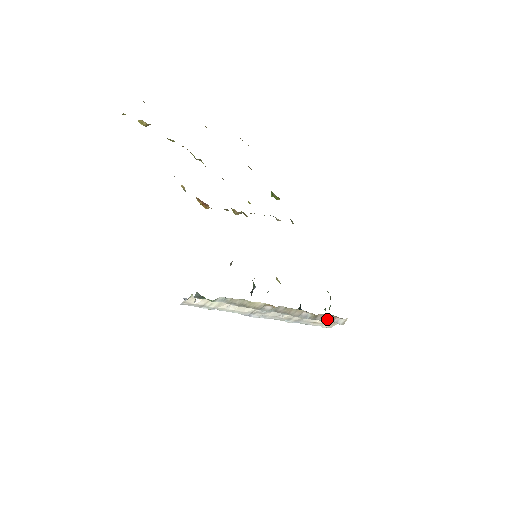
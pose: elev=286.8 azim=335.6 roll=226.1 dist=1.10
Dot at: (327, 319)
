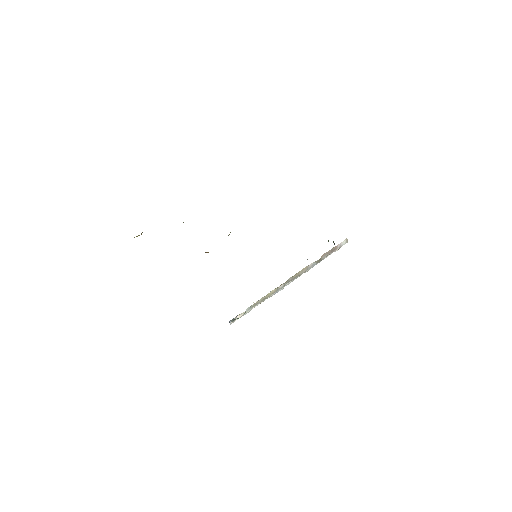
Dot at: (331, 252)
